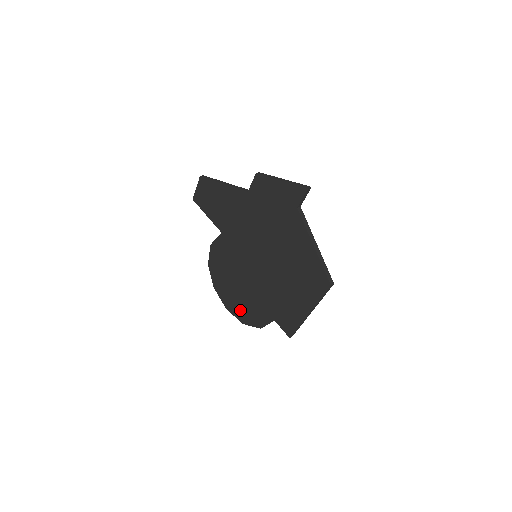
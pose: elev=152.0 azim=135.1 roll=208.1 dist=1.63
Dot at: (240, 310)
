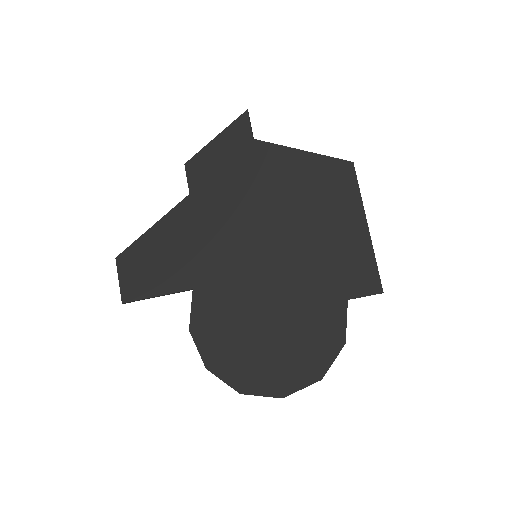
Dot at: (300, 364)
